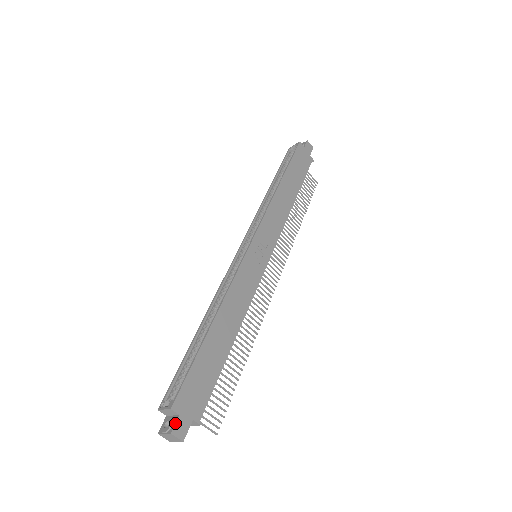
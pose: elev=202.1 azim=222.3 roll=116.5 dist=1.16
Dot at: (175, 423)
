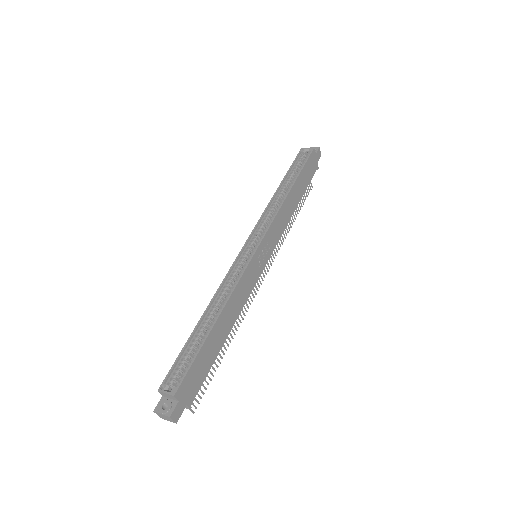
Dot at: (174, 408)
